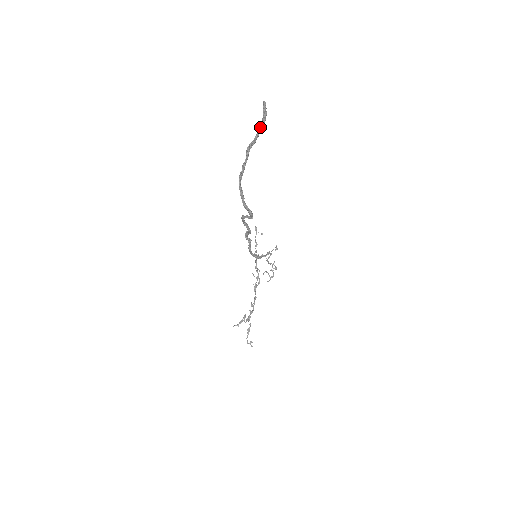
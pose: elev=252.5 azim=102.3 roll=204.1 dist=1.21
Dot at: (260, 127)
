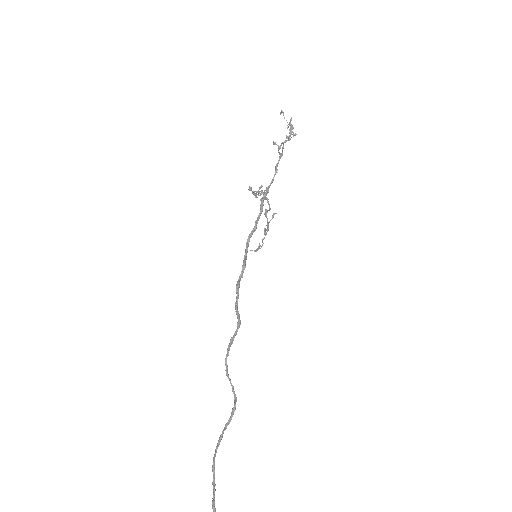
Dot at: out of frame
